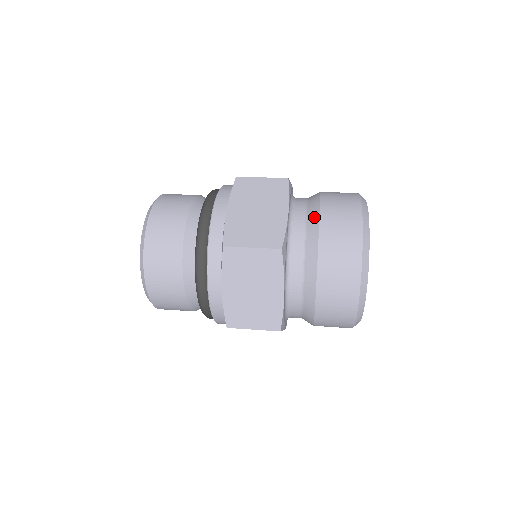
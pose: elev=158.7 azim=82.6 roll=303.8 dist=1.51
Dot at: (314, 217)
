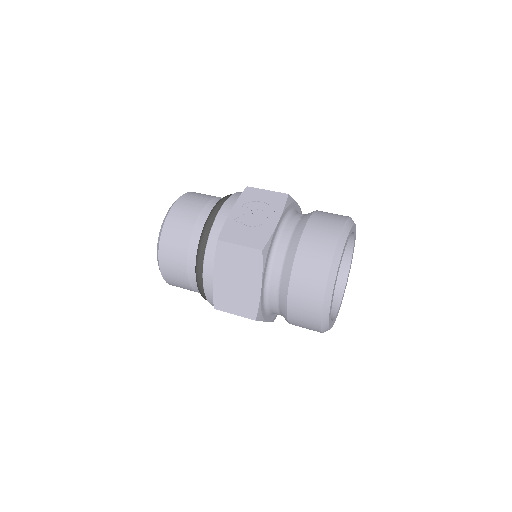
Dot at: (284, 290)
